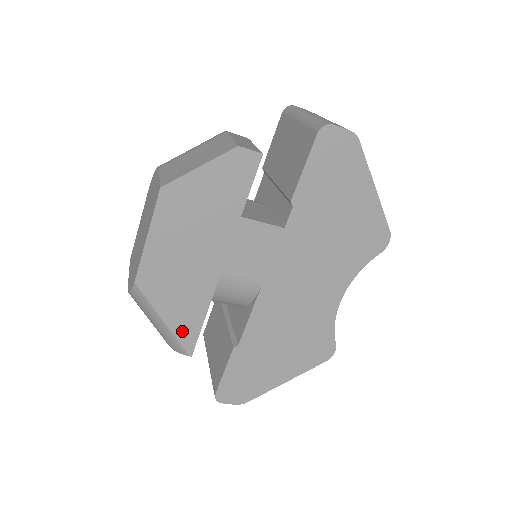
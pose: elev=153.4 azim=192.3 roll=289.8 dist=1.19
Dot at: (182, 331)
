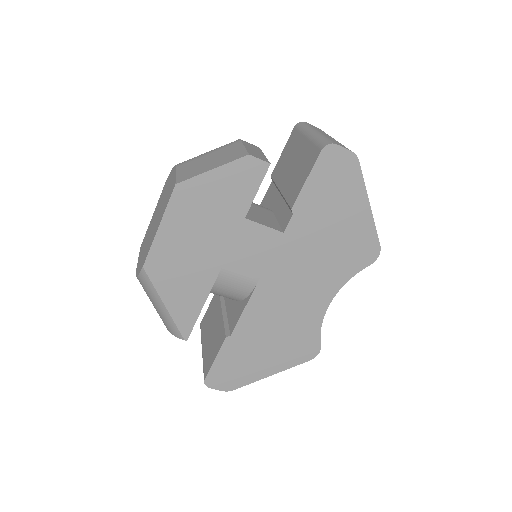
Dot at: (181, 316)
